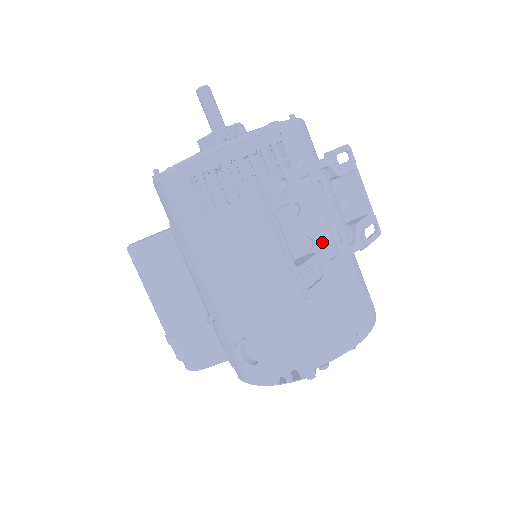
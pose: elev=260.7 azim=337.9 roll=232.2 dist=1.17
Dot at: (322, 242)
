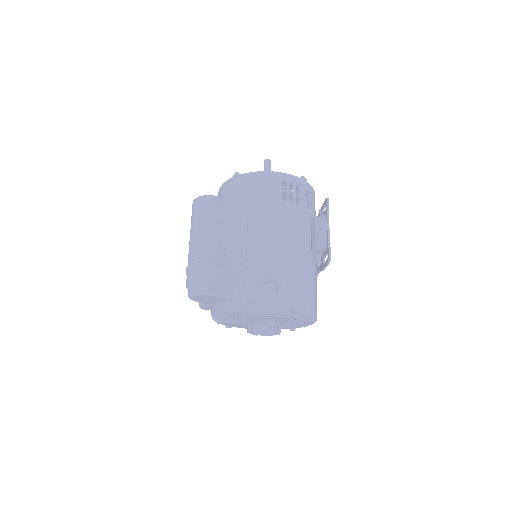
Dot at: occluded
